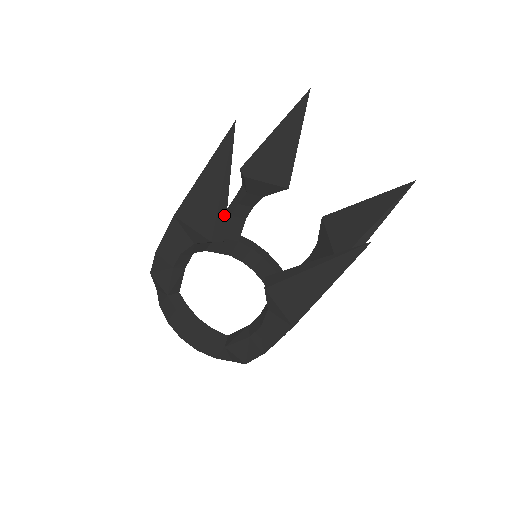
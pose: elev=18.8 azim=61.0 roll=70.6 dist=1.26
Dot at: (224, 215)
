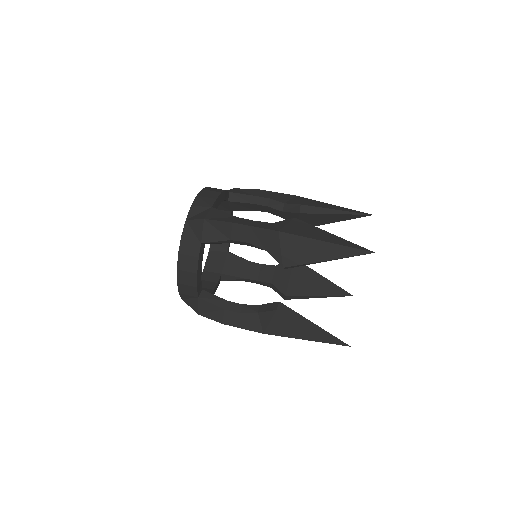
Dot at: occluded
